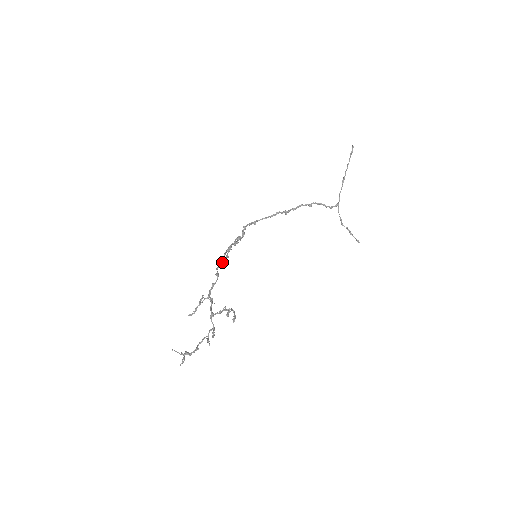
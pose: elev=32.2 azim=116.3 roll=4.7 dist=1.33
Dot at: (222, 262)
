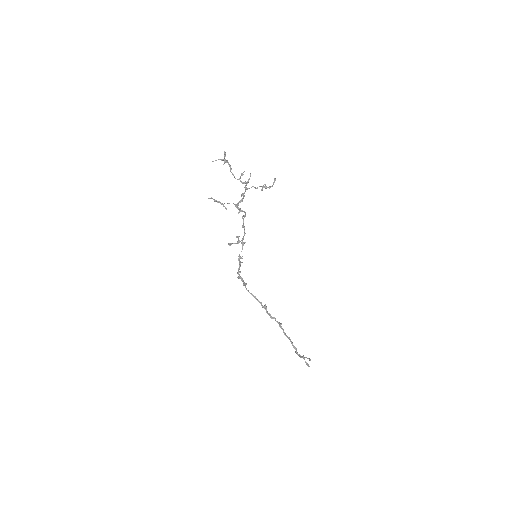
Dot at: (230, 243)
